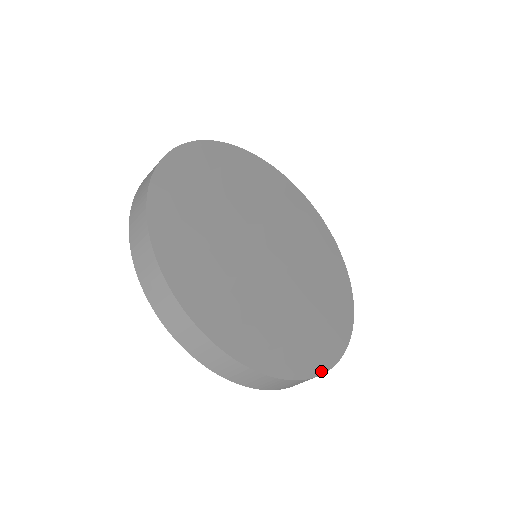
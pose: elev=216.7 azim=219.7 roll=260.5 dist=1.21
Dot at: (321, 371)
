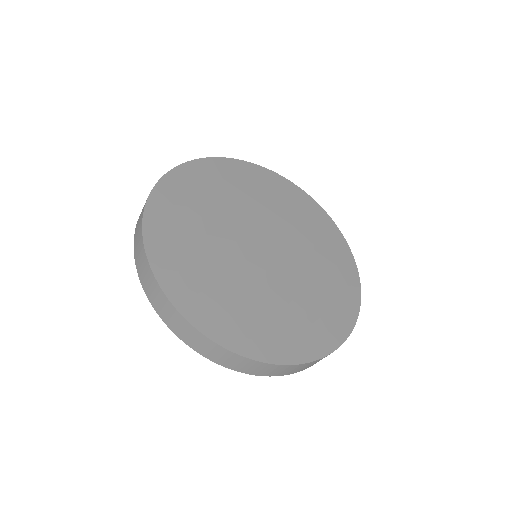
Dot at: (315, 358)
